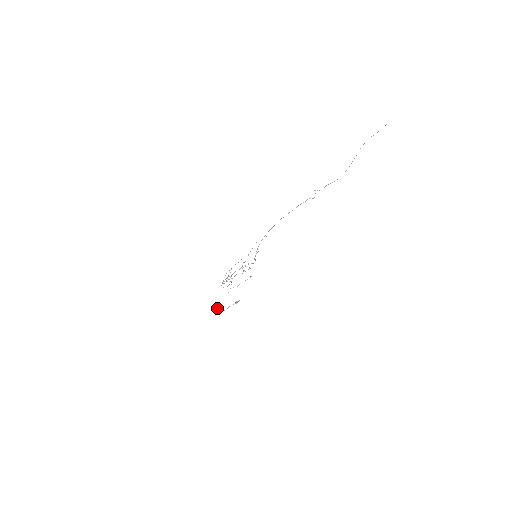
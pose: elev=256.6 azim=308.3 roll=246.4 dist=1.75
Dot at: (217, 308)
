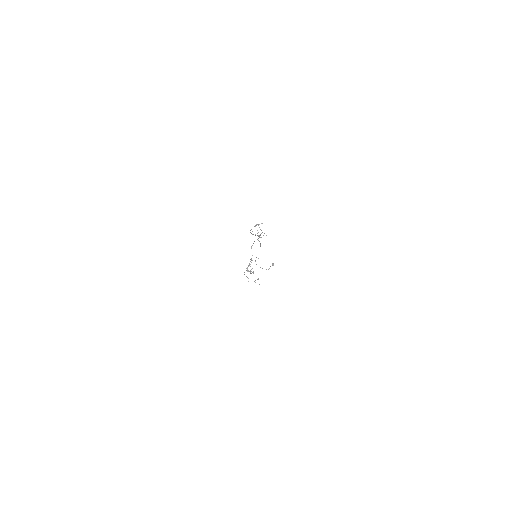
Dot at: occluded
